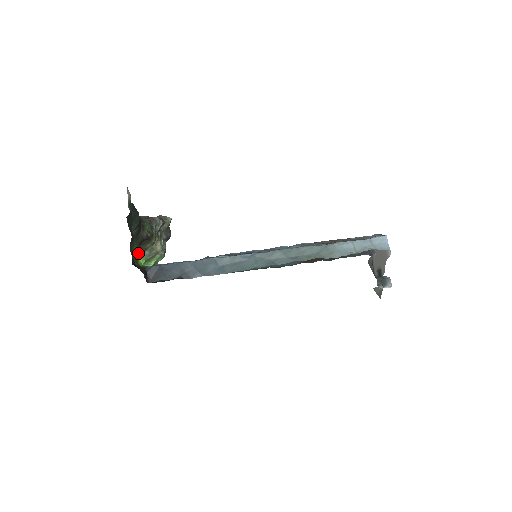
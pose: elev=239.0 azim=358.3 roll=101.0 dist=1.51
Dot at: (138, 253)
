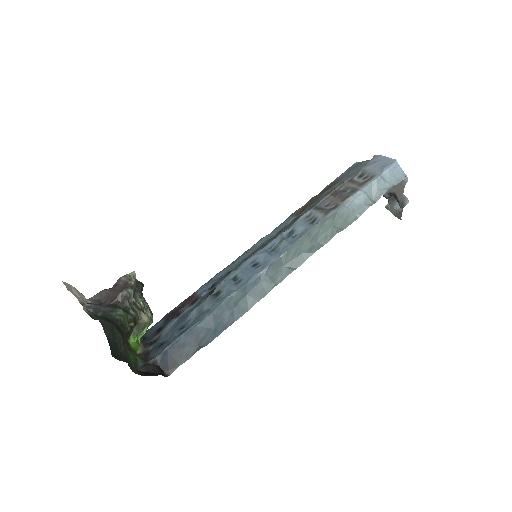
Dot at: (127, 341)
